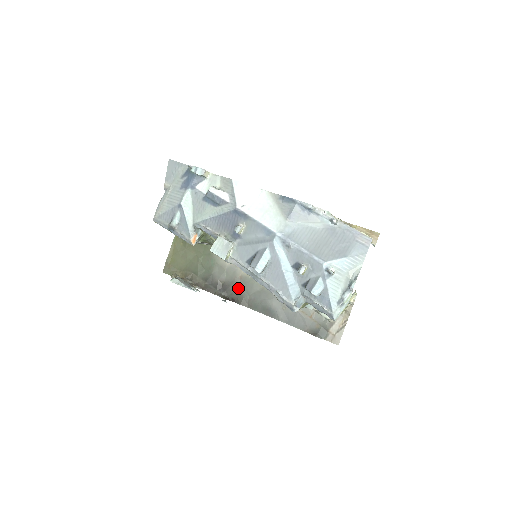
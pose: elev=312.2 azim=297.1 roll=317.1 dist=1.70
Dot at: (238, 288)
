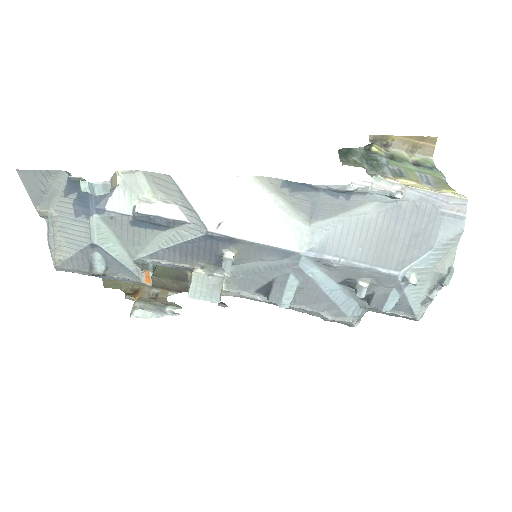
Dot at: occluded
